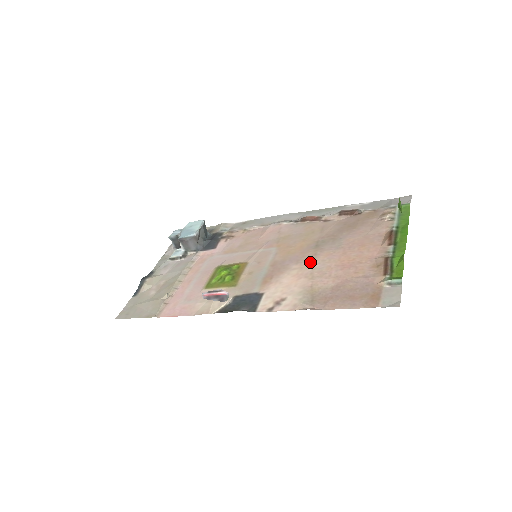
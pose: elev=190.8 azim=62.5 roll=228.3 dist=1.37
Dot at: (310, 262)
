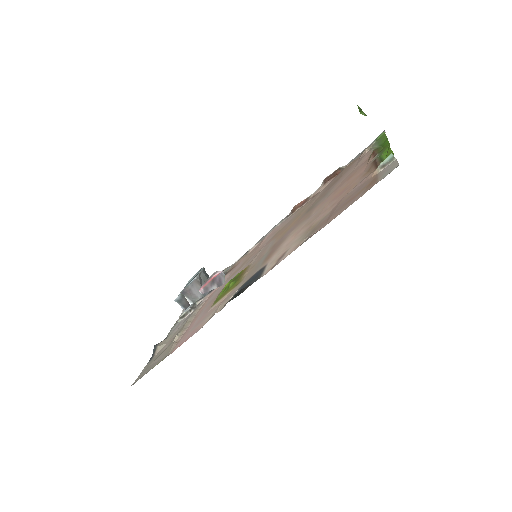
Dot at: (305, 219)
